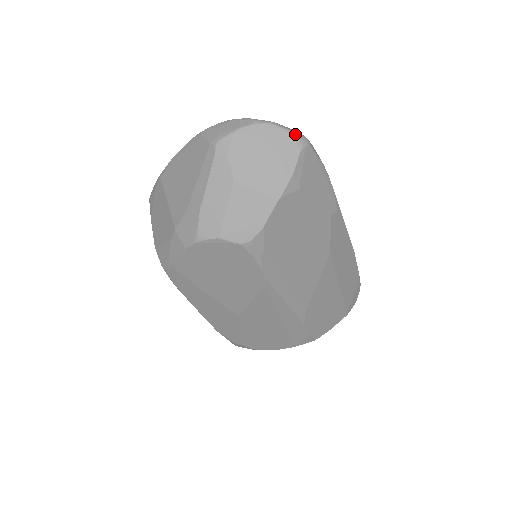
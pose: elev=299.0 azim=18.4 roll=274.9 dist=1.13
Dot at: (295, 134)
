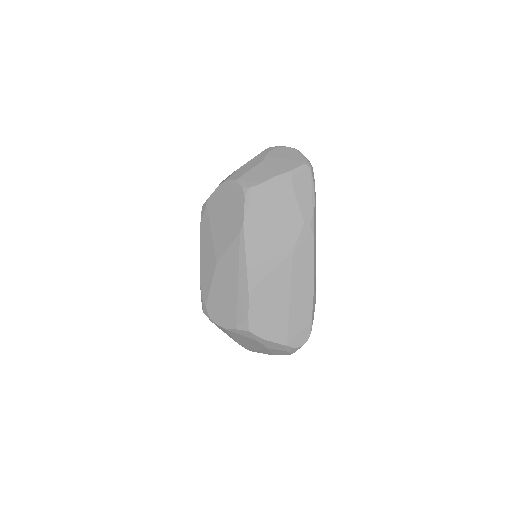
Dot at: (306, 159)
